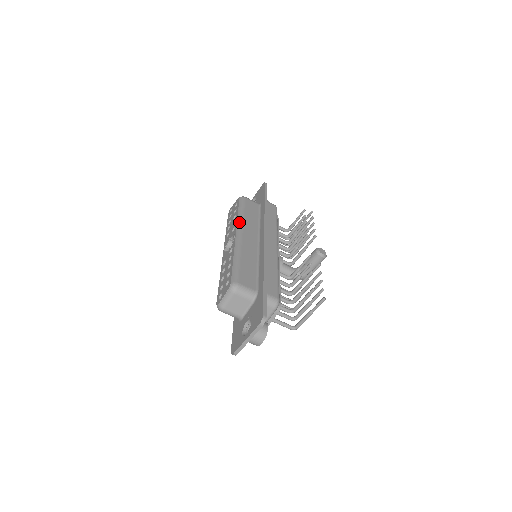
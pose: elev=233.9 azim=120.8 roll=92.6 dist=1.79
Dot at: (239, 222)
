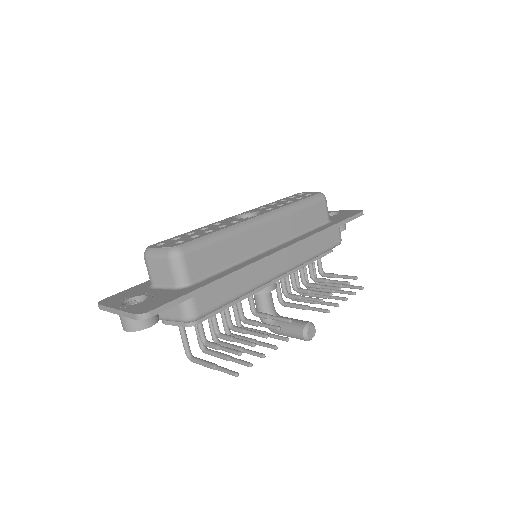
Dot at: (282, 209)
